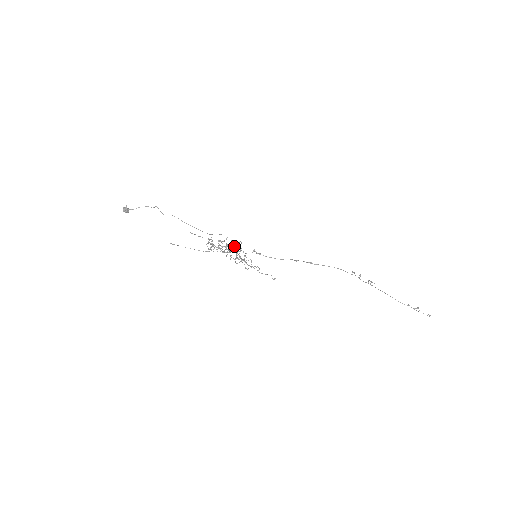
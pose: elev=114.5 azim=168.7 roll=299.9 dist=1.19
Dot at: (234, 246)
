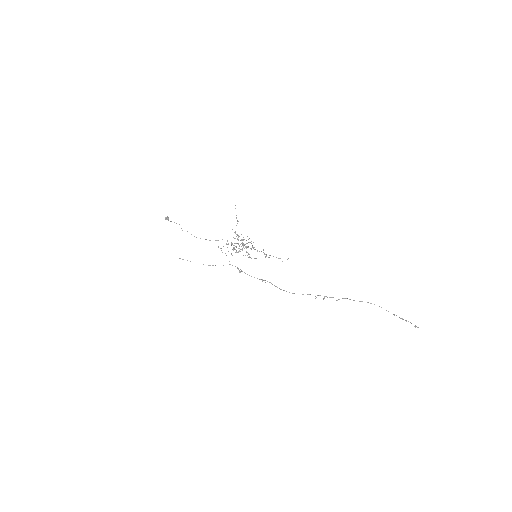
Dot at: (239, 248)
